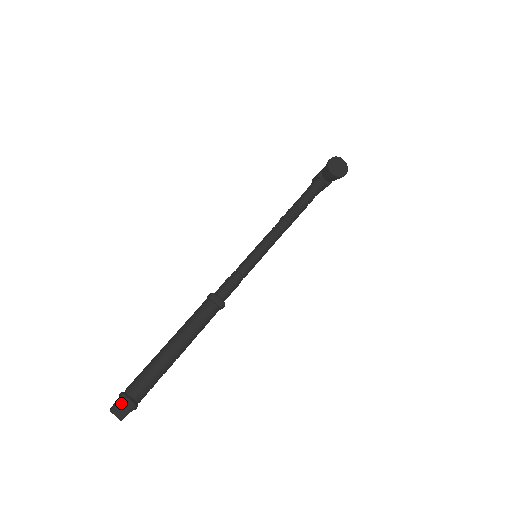
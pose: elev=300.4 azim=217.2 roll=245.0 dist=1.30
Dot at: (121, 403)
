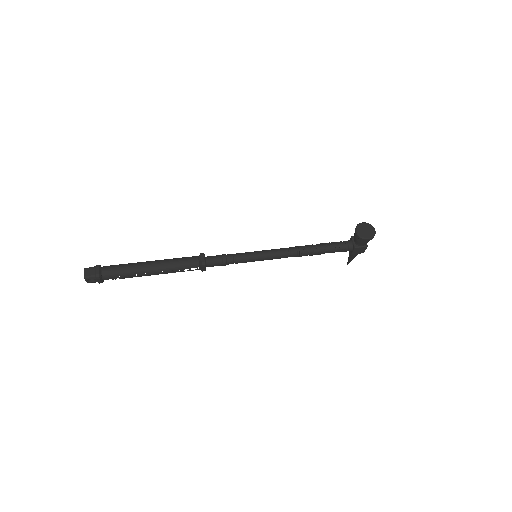
Dot at: (93, 268)
